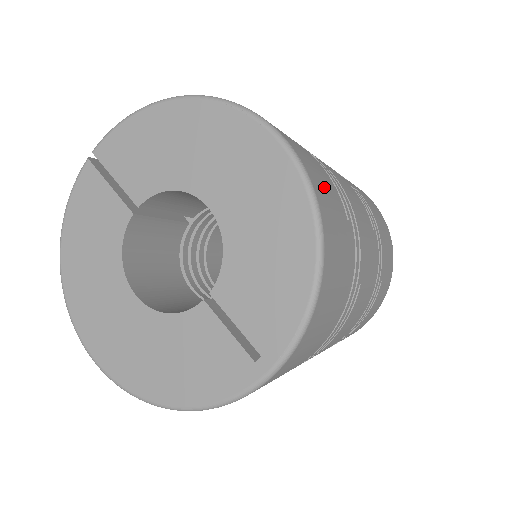
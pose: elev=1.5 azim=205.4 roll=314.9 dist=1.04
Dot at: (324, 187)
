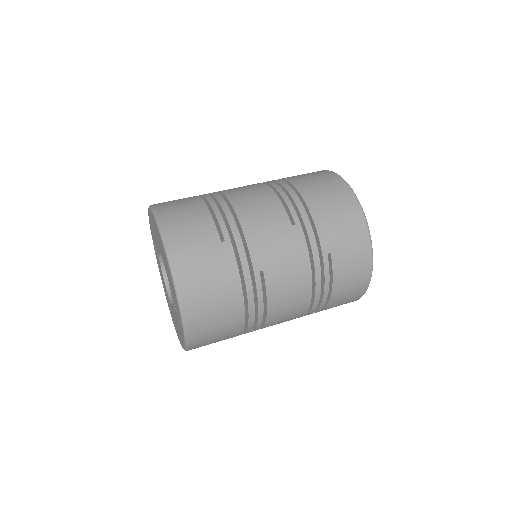
Dot at: (188, 236)
